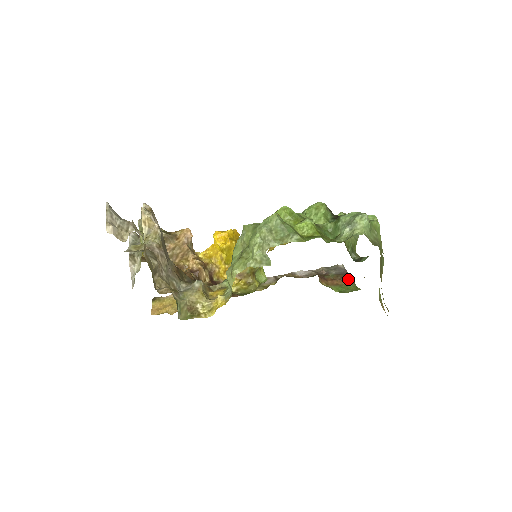
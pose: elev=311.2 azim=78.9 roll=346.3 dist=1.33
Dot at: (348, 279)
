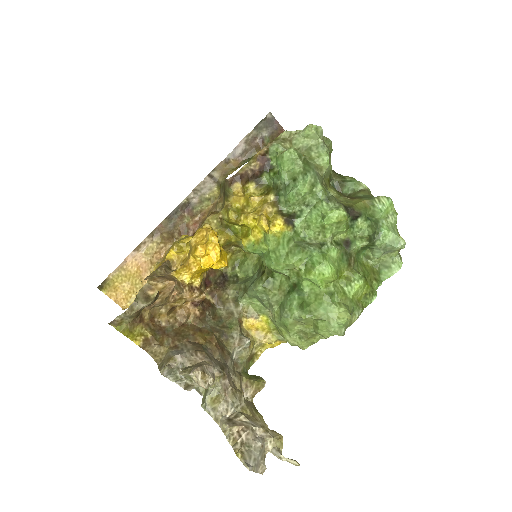
Dot at: occluded
